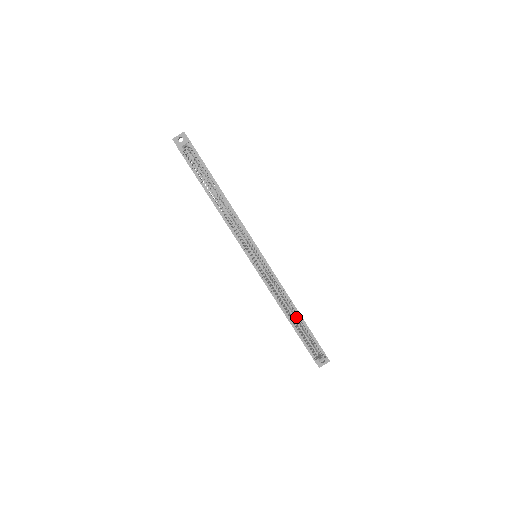
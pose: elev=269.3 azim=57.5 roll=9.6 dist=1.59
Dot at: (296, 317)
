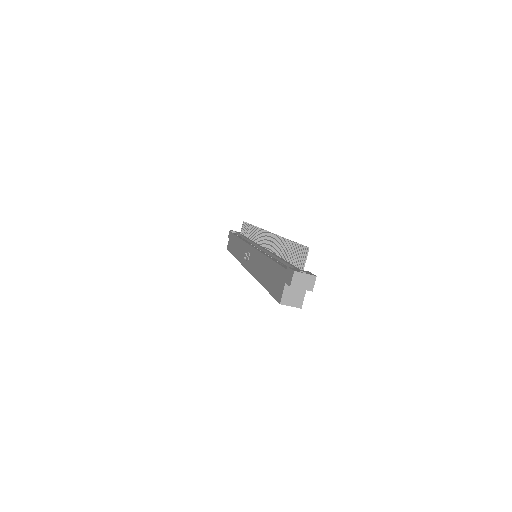
Dot at: occluded
